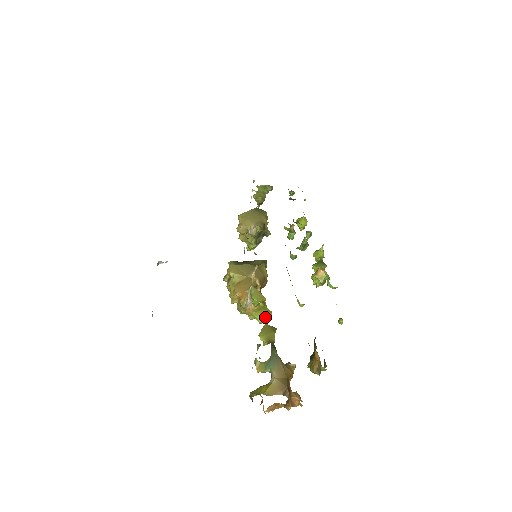
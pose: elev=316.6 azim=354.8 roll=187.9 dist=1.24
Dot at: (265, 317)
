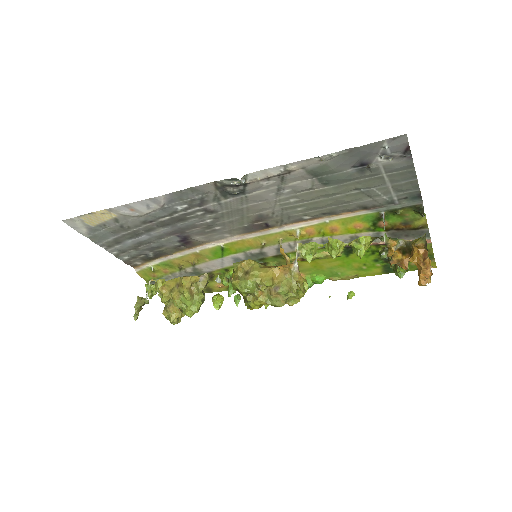
Dot at: (341, 242)
